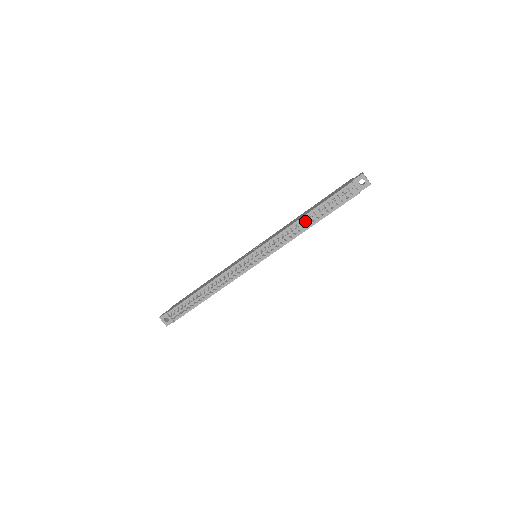
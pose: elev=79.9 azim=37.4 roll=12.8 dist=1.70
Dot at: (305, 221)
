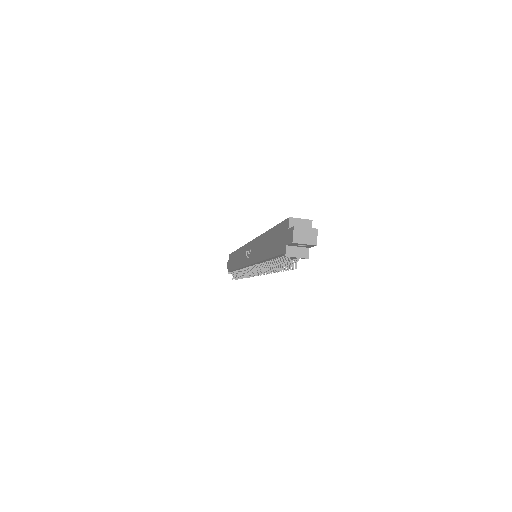
Dot at: (269, 268)
